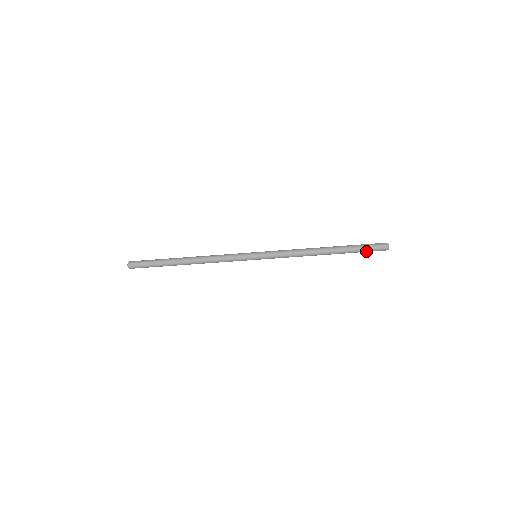
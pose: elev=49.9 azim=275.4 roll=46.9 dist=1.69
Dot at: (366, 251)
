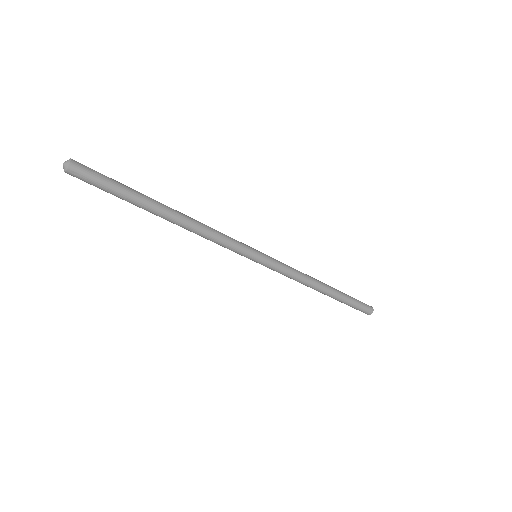
Dot at: (353, 307)
